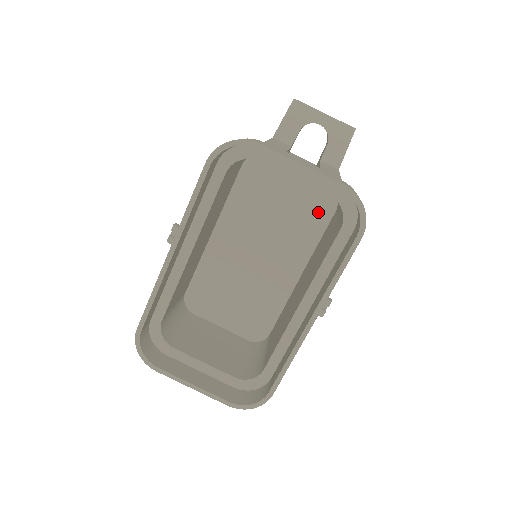
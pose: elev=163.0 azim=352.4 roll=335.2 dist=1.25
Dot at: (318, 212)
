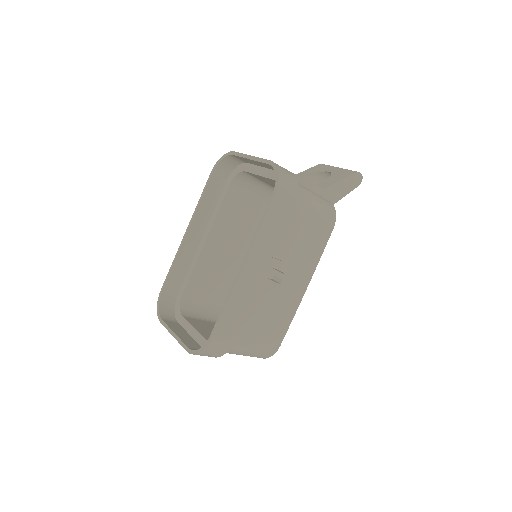
Dot at: occluded
